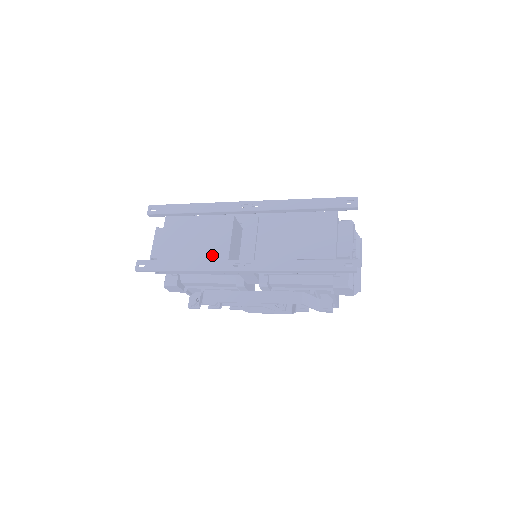
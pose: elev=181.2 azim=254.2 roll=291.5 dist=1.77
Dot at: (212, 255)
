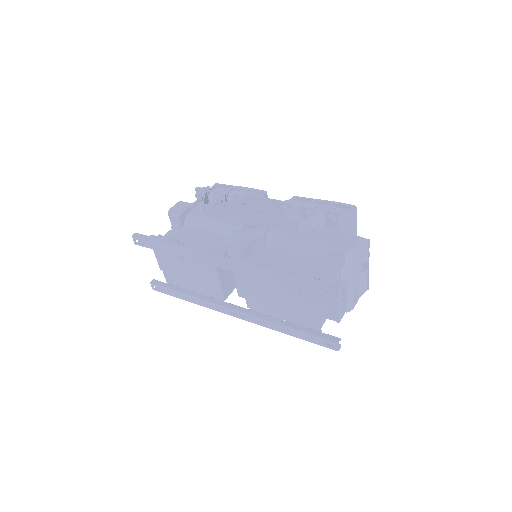
Dot at: (209, 292)
